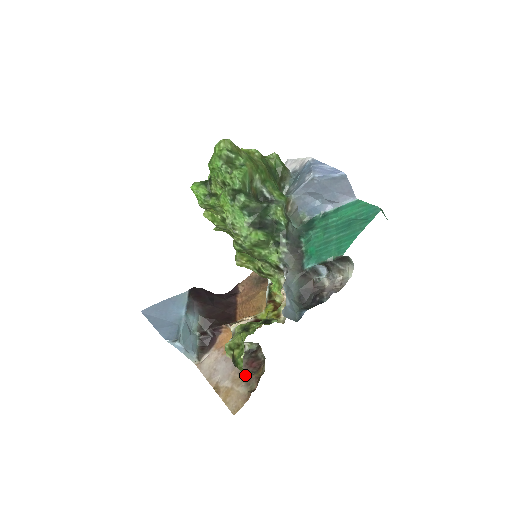
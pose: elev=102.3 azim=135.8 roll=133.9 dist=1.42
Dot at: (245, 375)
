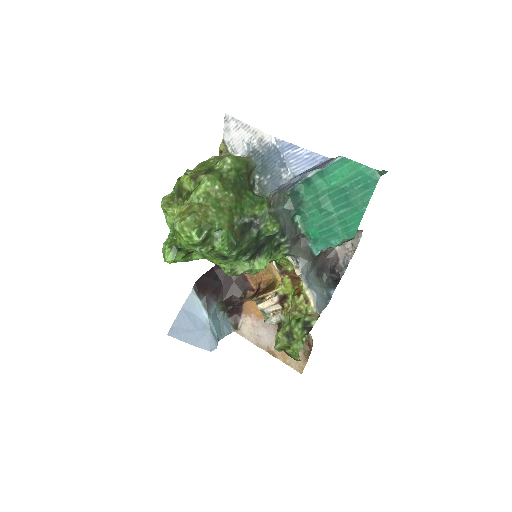
Dot at: occluded
